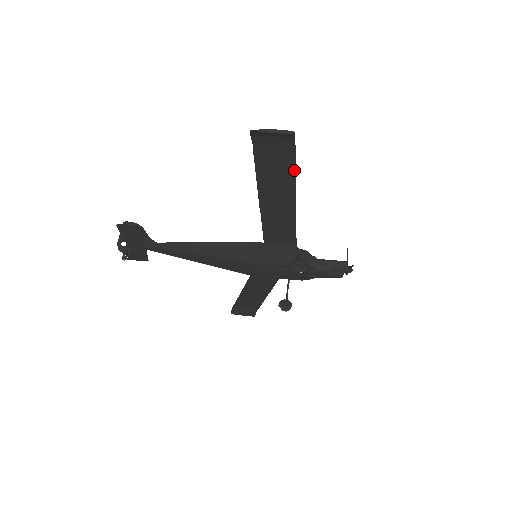
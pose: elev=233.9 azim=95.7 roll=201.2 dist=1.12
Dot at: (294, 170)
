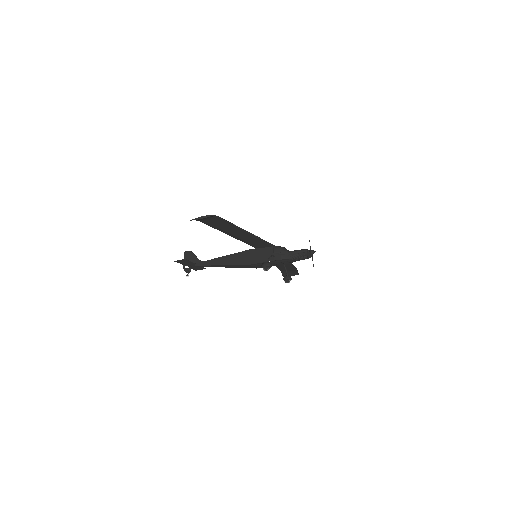
Dot at: (230, 223)
